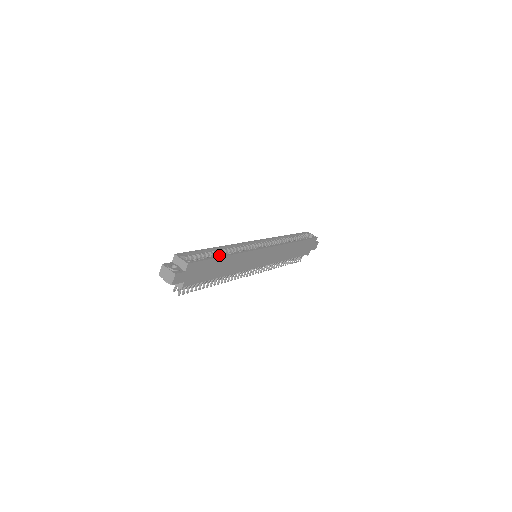
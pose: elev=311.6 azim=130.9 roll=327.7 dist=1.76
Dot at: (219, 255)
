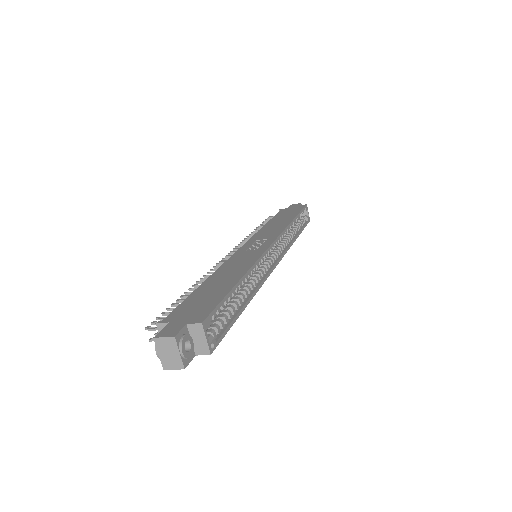
Dot at: (239, 300)
